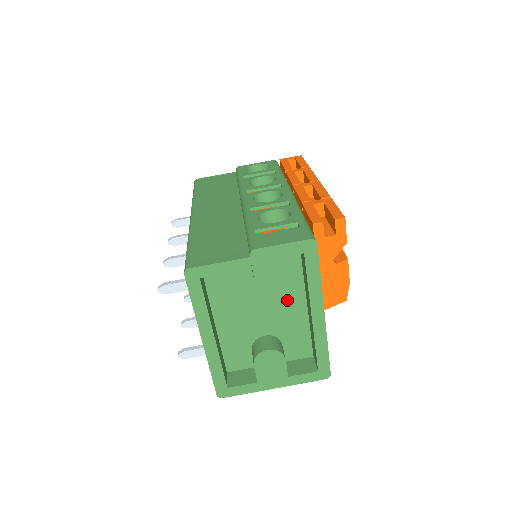
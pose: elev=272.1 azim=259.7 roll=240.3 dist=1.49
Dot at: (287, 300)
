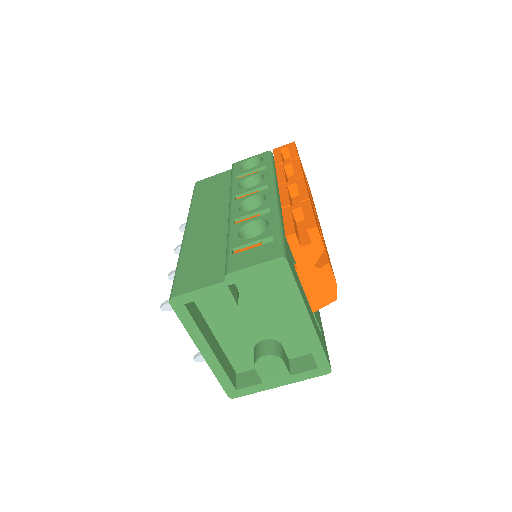
Dot at: (277, 308)
